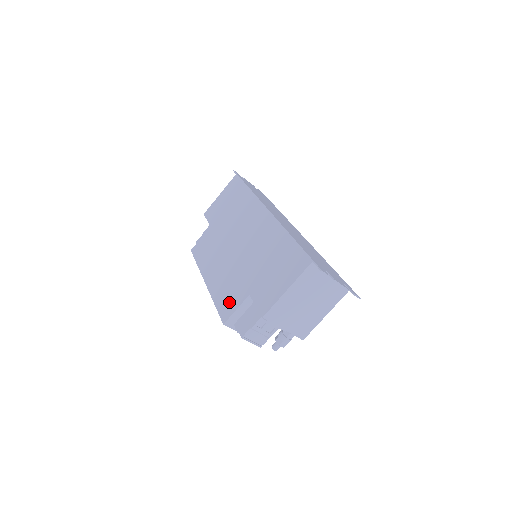
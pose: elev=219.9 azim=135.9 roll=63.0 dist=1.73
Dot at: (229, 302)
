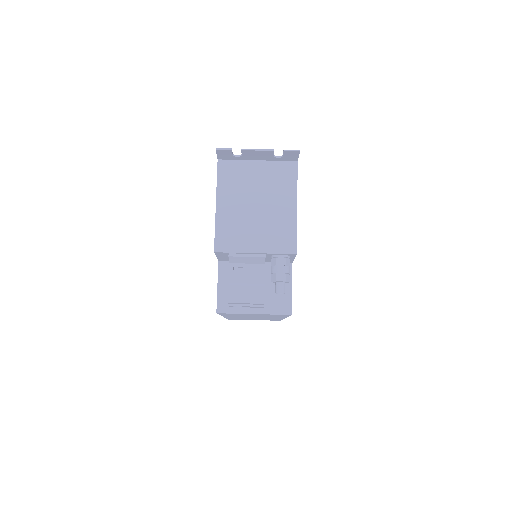
Dot at: occluded
